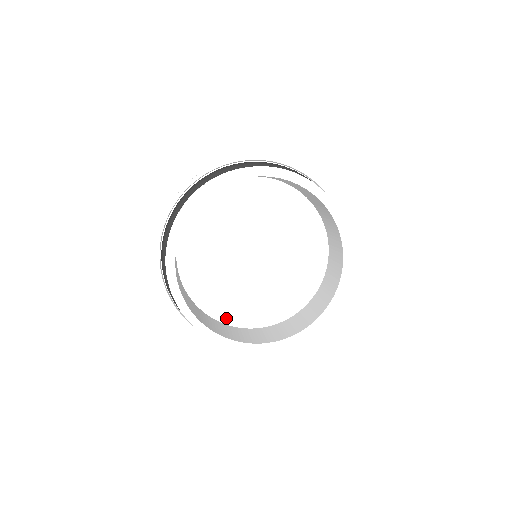
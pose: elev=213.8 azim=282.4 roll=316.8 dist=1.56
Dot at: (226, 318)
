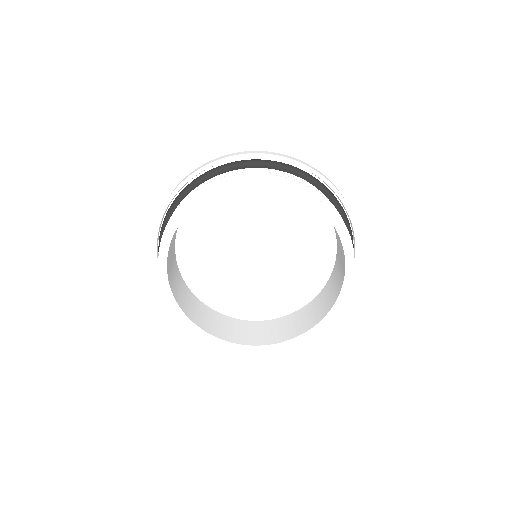
Dot at: (237, 313)
